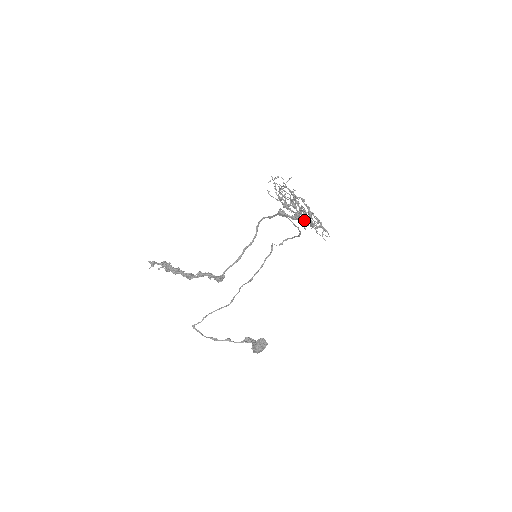
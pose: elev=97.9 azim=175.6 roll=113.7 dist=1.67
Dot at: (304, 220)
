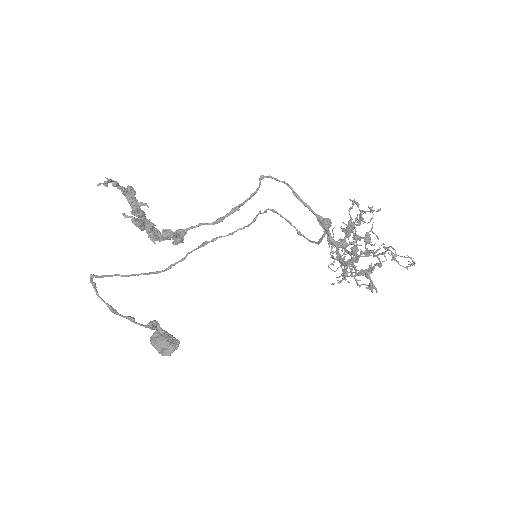
Dot at: (340, 254)
